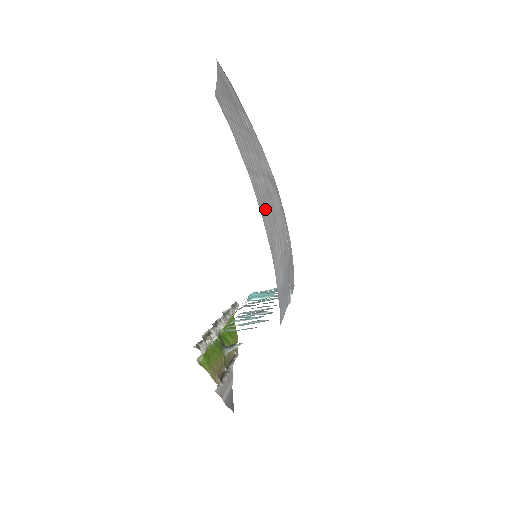
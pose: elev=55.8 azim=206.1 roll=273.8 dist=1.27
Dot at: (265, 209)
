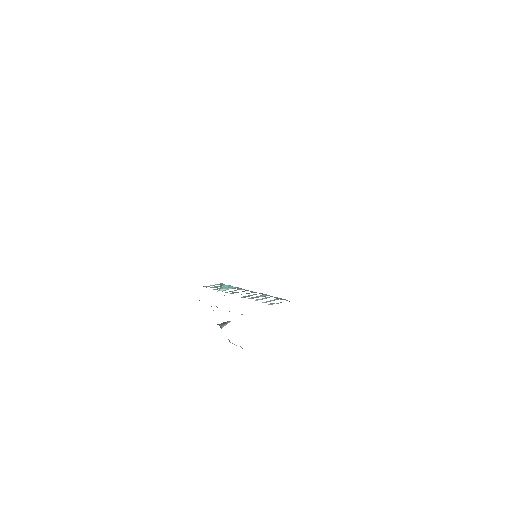
Dot at: occluded
